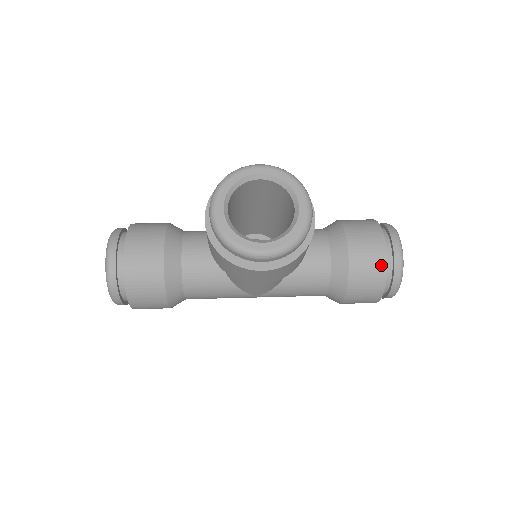
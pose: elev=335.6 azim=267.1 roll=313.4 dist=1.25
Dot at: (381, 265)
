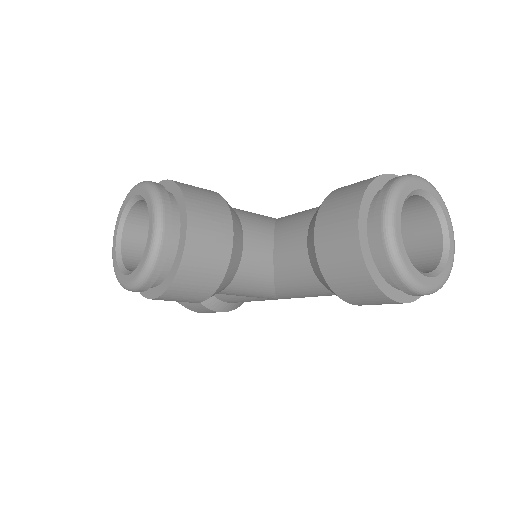
Dot at: (354, 256)
